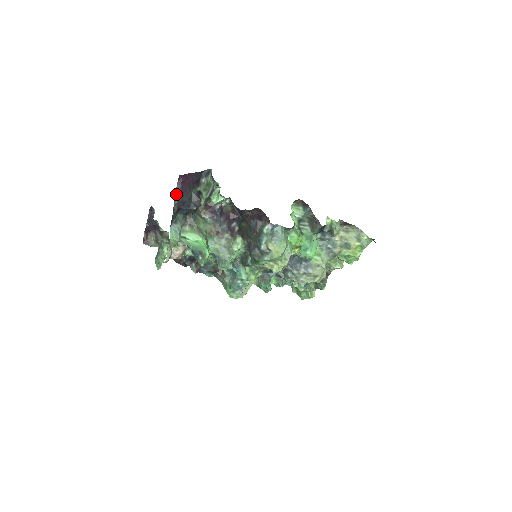
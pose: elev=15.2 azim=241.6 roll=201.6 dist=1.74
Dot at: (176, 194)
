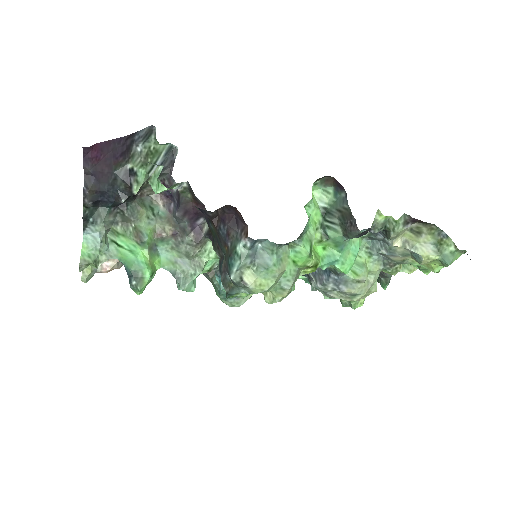
Dot at: (85, 178)
